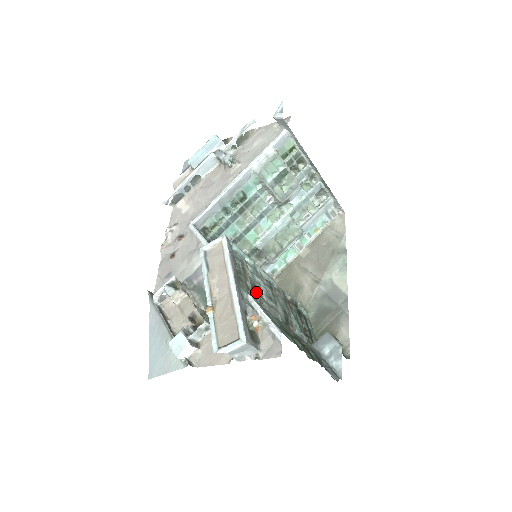
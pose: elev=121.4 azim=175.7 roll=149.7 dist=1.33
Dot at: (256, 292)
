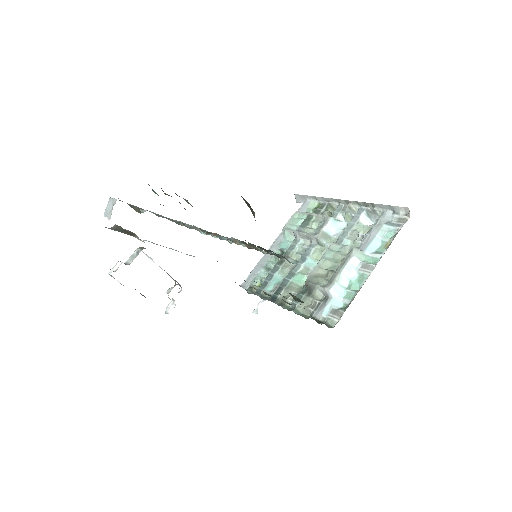
Dot at: occluded
